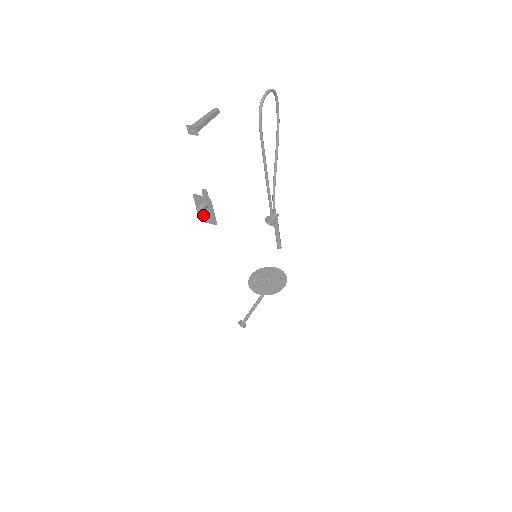
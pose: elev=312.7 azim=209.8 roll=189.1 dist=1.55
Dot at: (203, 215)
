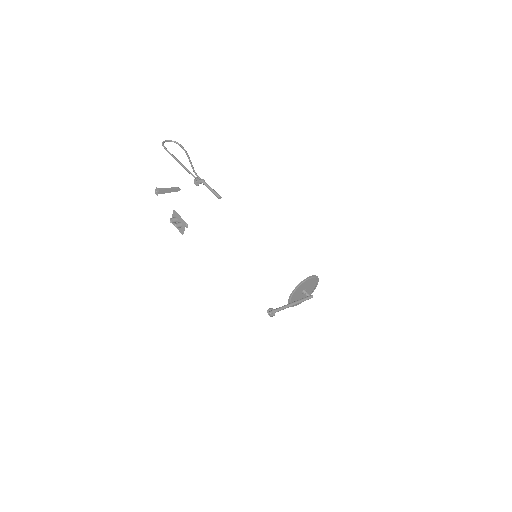
Dot at: (176, 224)
